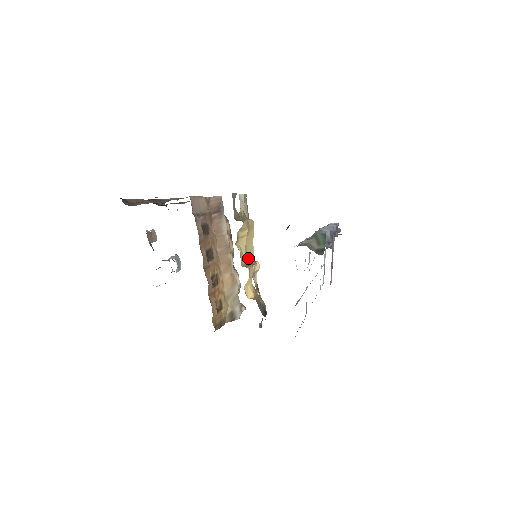
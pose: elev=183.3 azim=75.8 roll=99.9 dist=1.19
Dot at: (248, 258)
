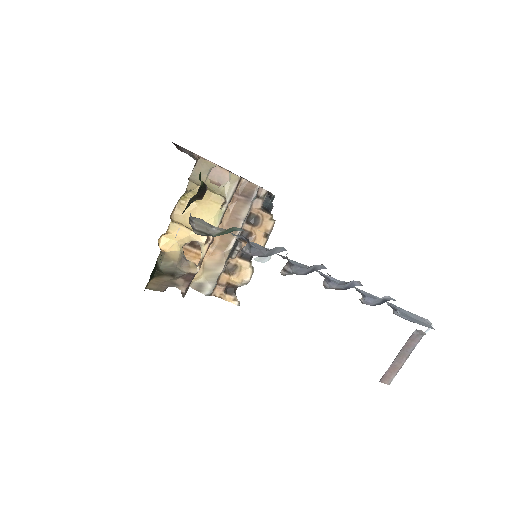
Dot at: occluded
